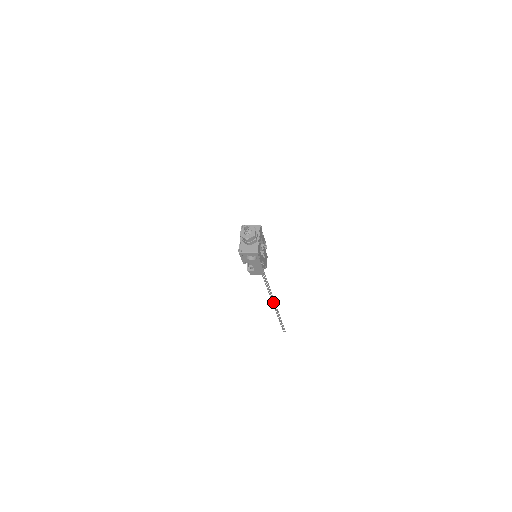
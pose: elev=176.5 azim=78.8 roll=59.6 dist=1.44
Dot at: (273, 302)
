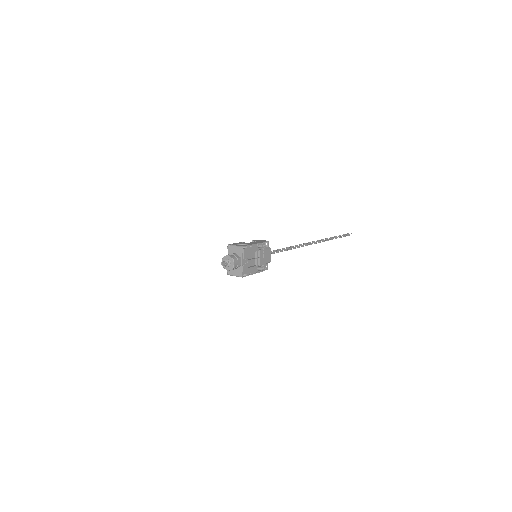
Dot at: occluded
